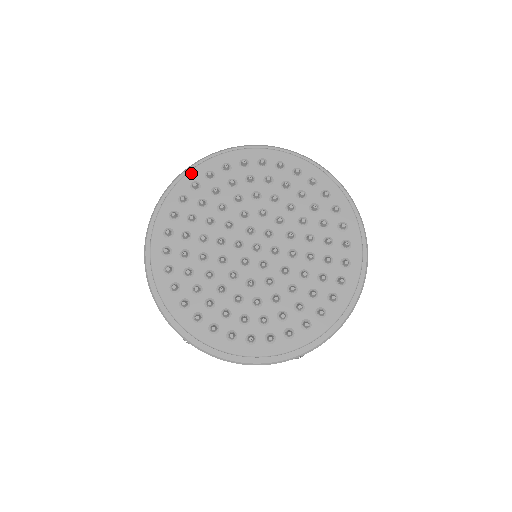
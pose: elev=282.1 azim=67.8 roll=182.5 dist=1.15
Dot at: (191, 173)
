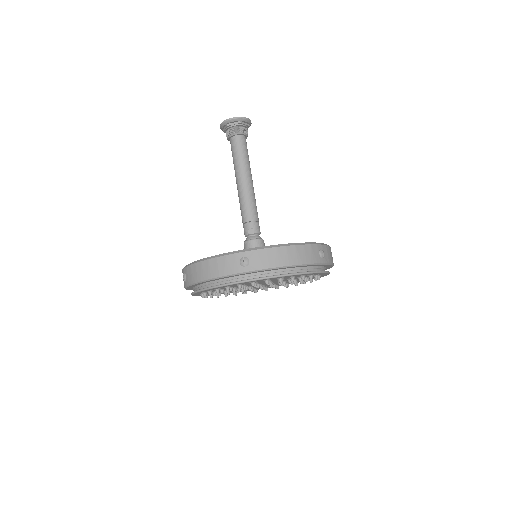
Dot at: occluded
